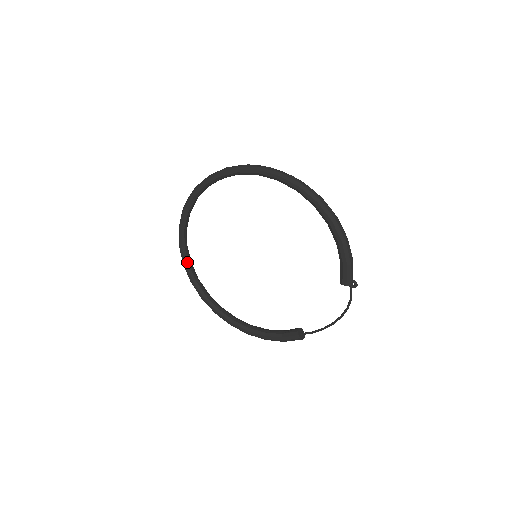
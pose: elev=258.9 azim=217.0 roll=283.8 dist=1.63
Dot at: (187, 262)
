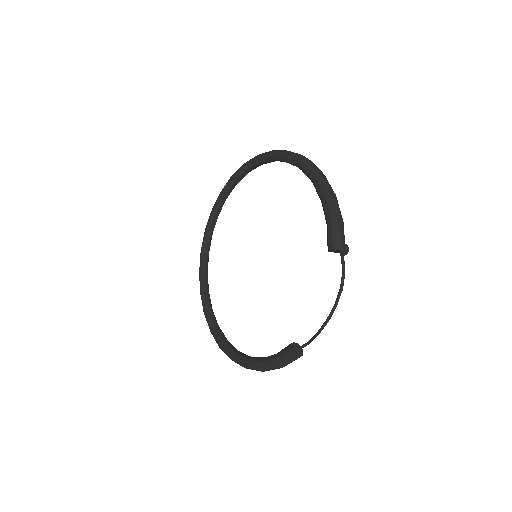
Dot at: (203, 288)
